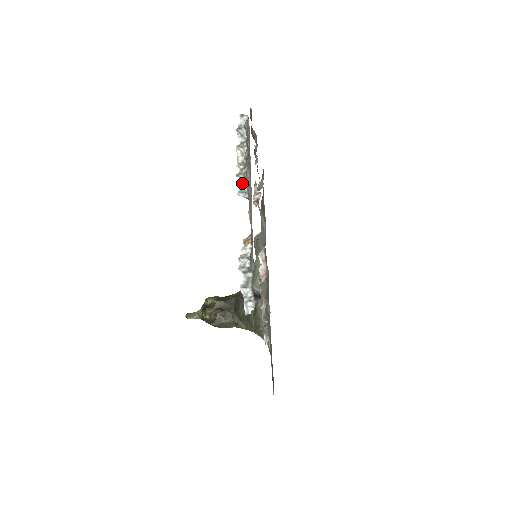
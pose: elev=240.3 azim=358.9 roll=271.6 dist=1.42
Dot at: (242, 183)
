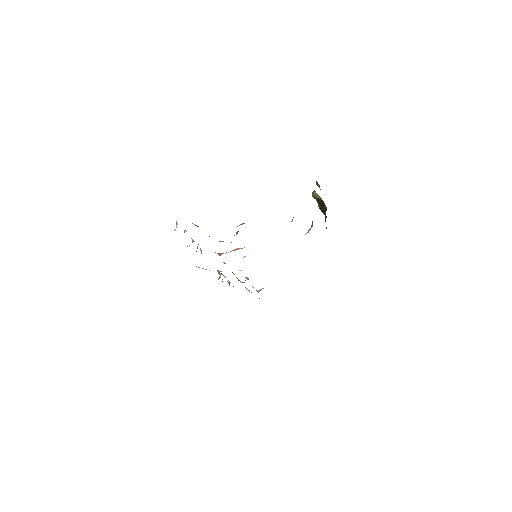
Dot at: occluded
